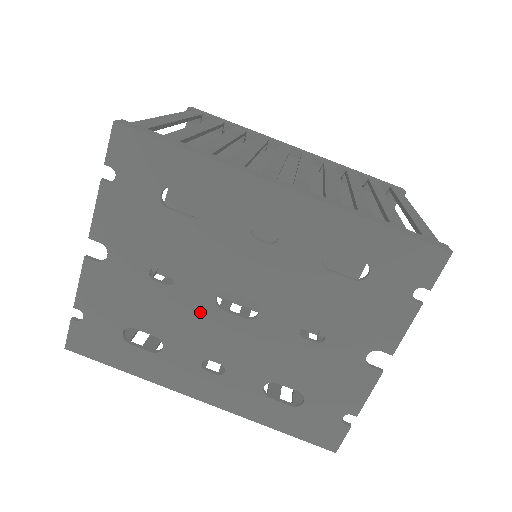
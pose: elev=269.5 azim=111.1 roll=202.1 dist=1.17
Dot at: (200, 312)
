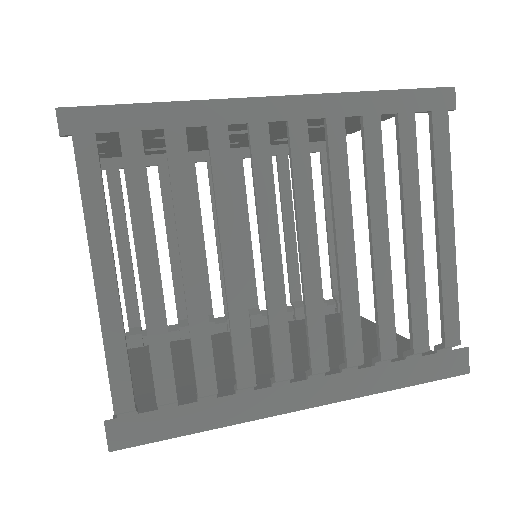
Dot at: occluded
